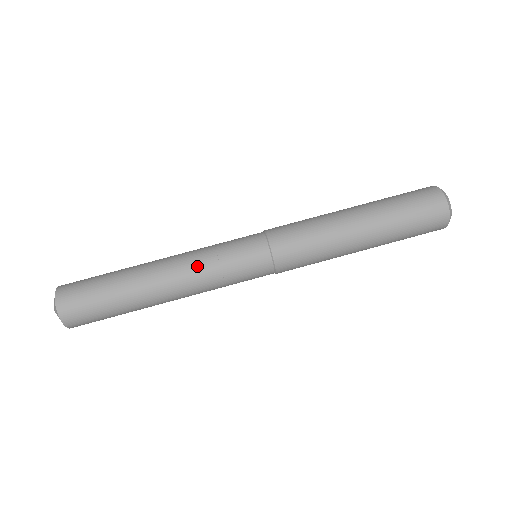
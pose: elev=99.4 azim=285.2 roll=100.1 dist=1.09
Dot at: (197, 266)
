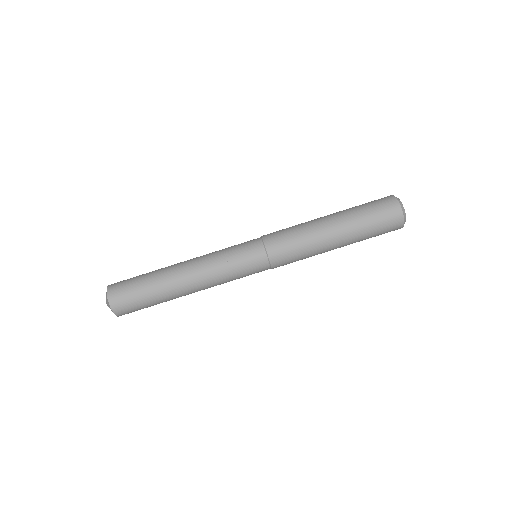
Dot at: (210, 260)
